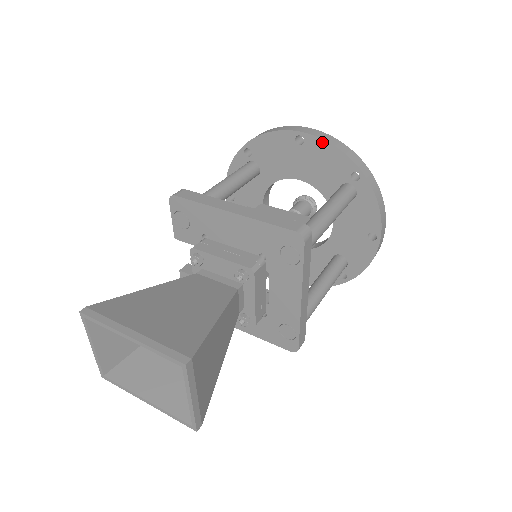
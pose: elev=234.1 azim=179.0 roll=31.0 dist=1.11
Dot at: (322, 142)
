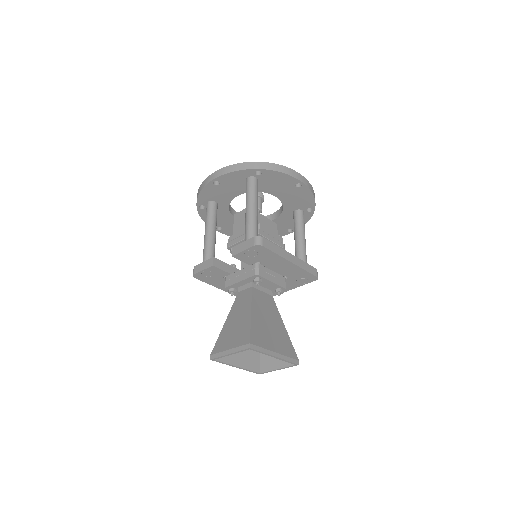
Dot at: (309, 192)
